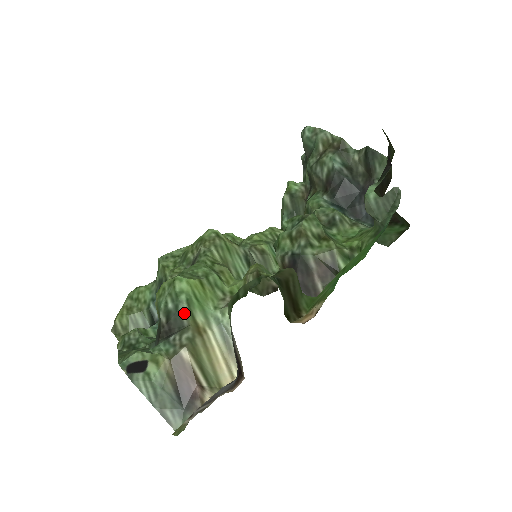
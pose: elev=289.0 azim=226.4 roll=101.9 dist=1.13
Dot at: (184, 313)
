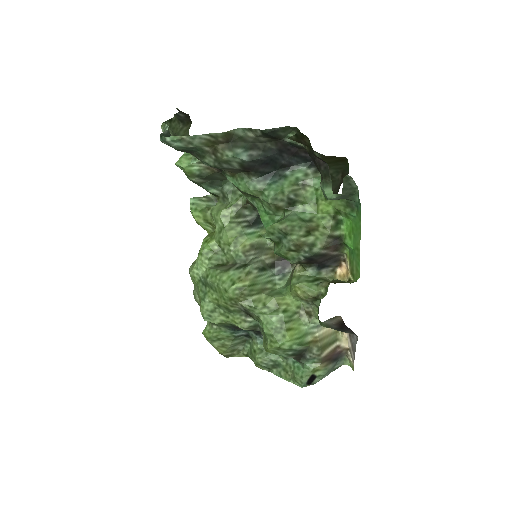
Dot at: (302, 348)
